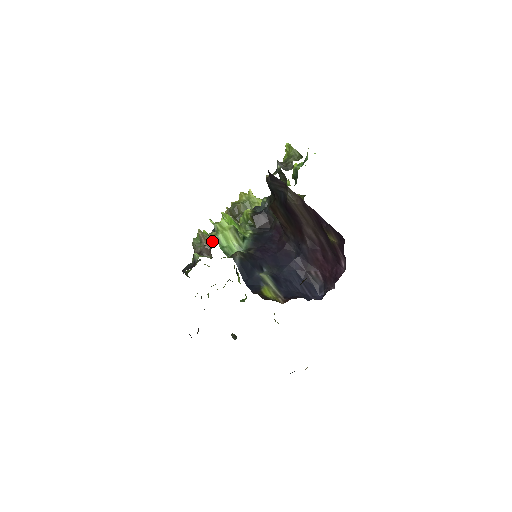
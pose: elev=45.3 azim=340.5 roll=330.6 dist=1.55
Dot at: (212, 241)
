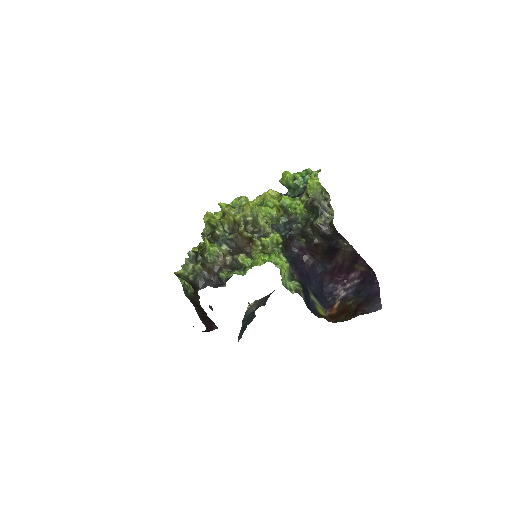
Dot at: (227, 255)
